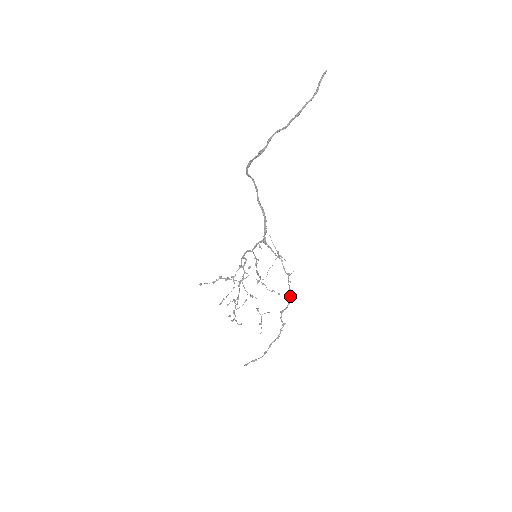
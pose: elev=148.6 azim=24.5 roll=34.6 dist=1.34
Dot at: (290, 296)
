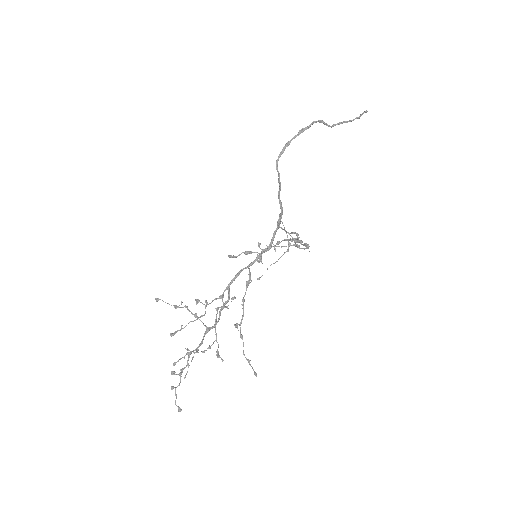
Dot at: (307, 247)
